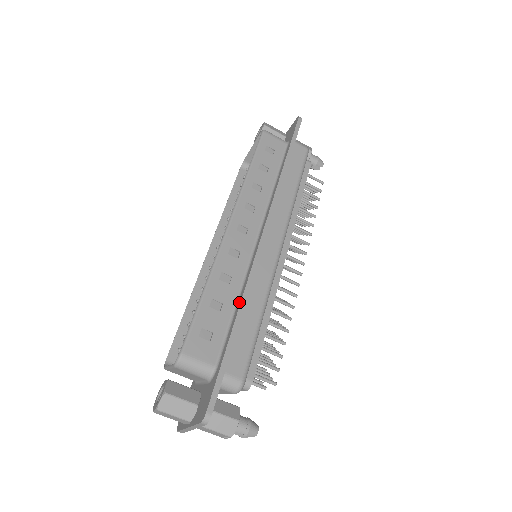
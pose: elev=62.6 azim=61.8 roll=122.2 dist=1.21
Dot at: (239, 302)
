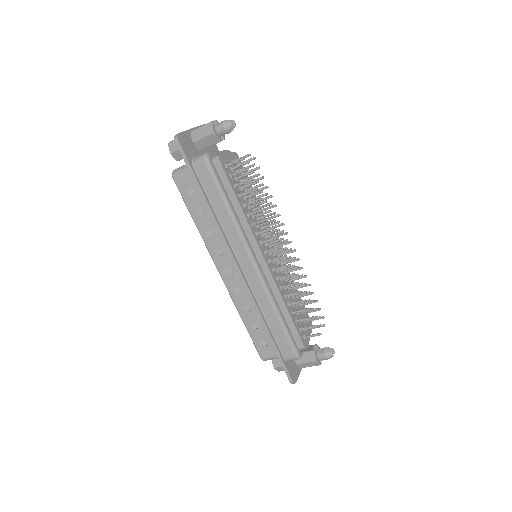
Dot at: (262, 321)
